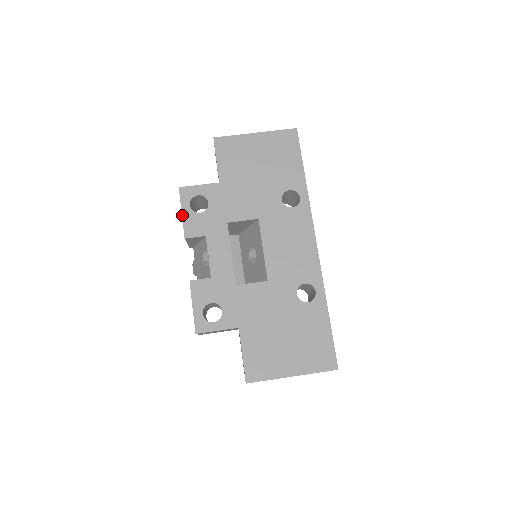
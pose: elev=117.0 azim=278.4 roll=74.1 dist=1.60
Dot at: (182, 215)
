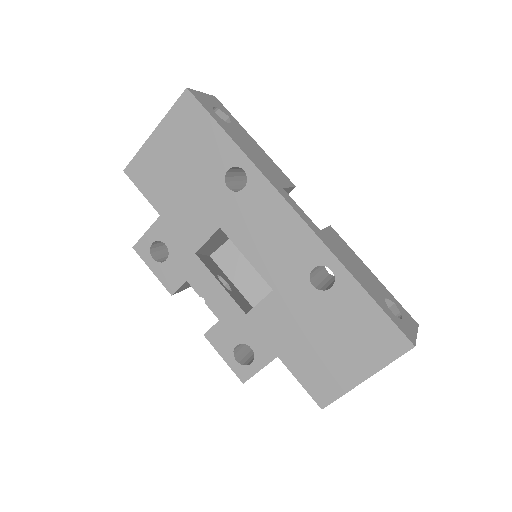
Dot at: (154, 274)
